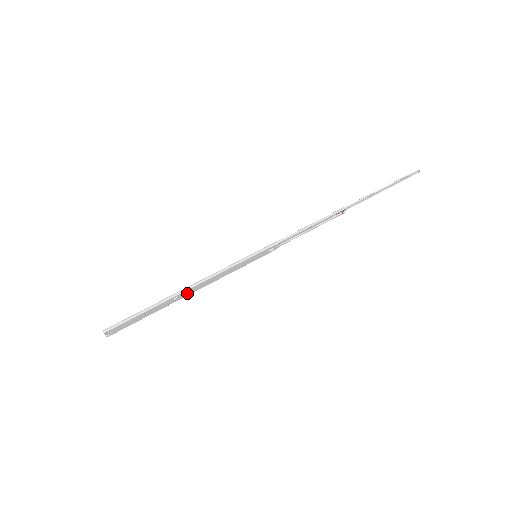
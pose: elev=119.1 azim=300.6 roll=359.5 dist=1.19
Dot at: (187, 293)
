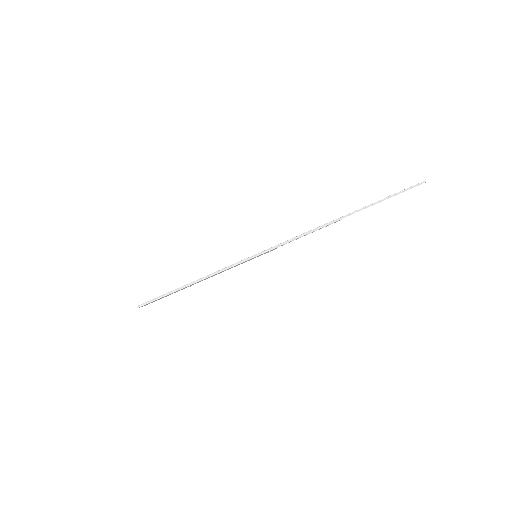
Dot at: occluded
